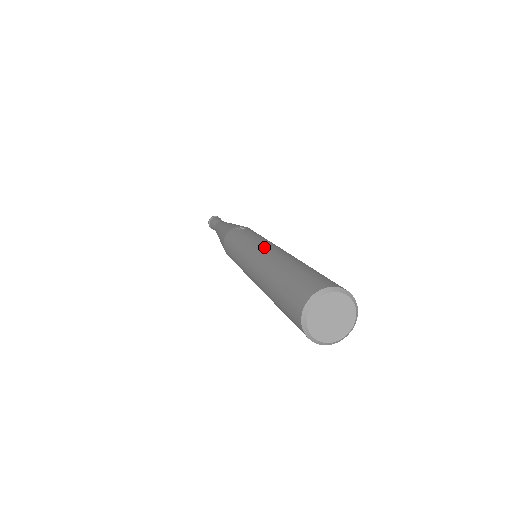
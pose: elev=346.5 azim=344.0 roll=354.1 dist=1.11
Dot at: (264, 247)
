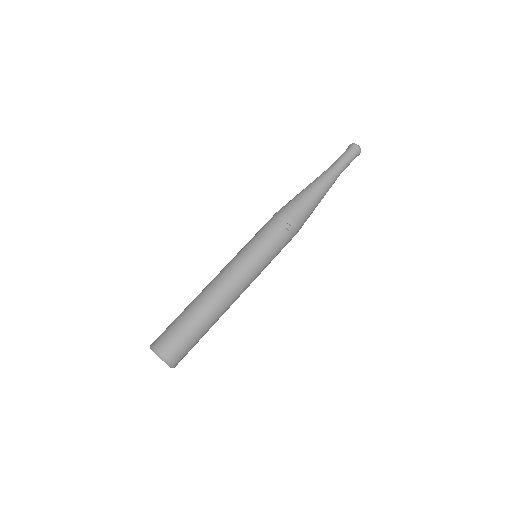
Dot at: (235, 280)
